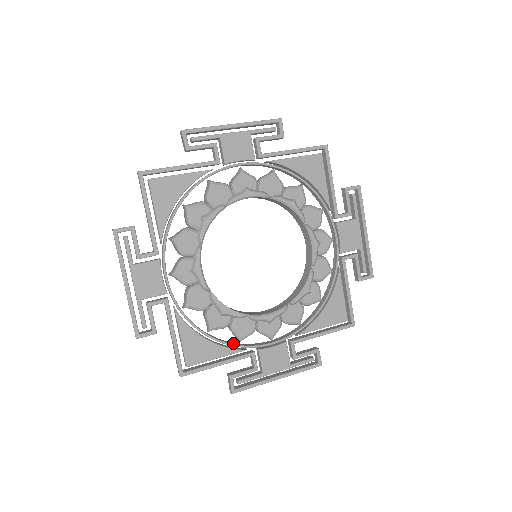
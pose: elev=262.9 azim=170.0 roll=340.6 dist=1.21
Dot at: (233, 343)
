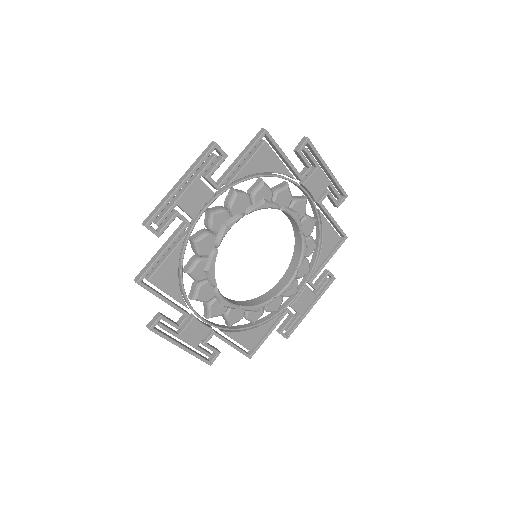
Dot at: (186, 295)
